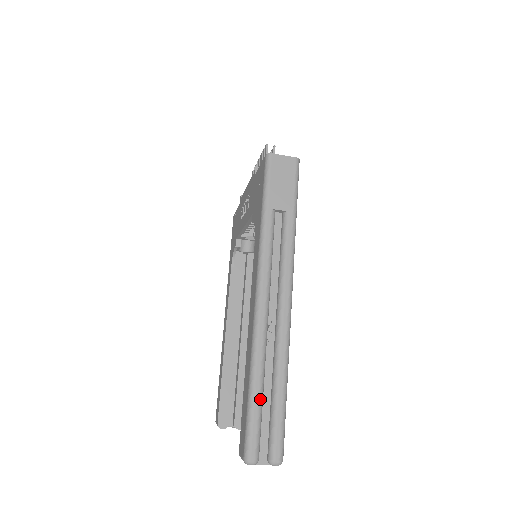
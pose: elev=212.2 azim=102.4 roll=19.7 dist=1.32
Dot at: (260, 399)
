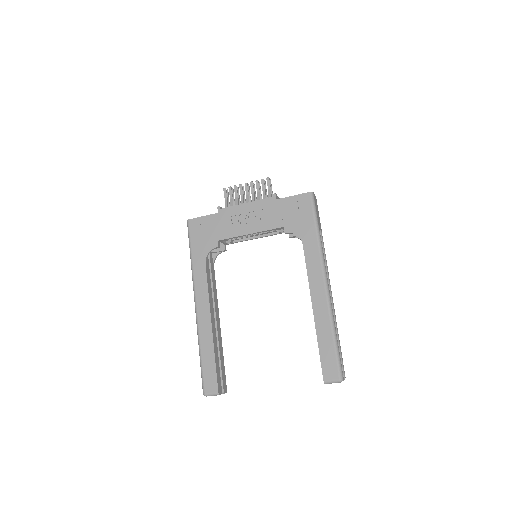
Dot at: occluded
